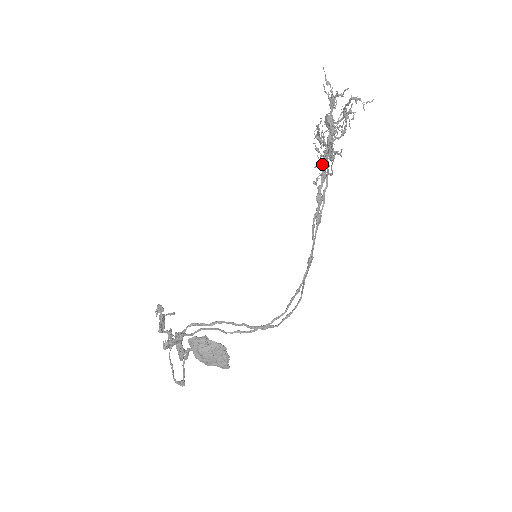
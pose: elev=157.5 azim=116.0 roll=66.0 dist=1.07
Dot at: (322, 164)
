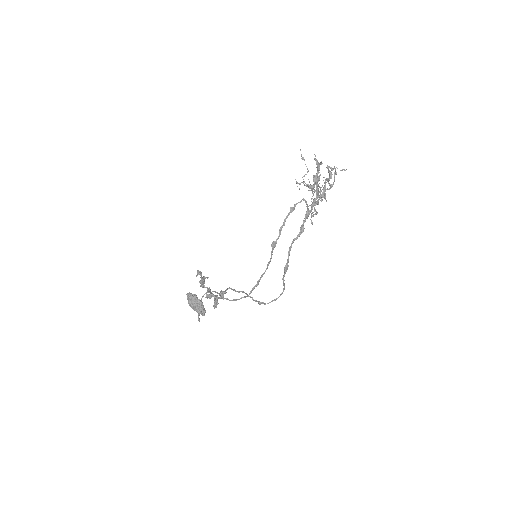
Dot at: (314, 205)
